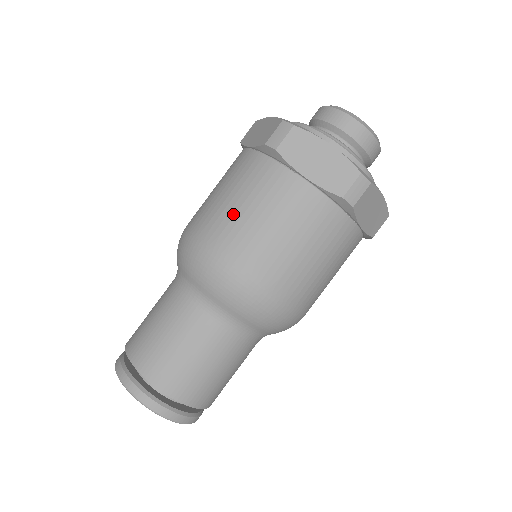
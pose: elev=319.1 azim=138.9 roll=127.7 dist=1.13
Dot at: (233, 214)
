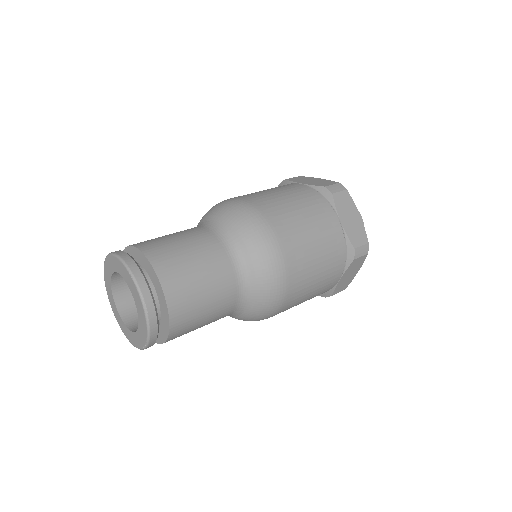
Dot at: occluded
